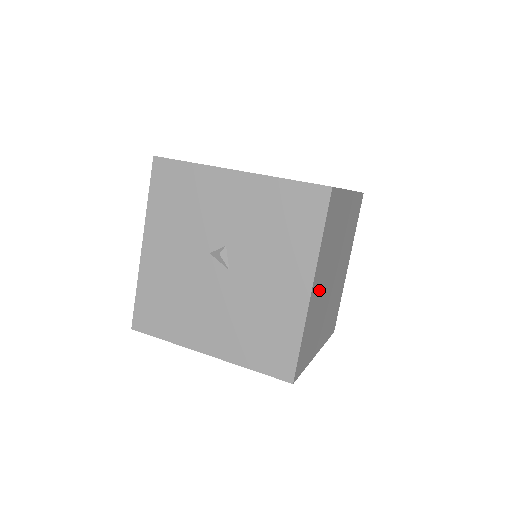
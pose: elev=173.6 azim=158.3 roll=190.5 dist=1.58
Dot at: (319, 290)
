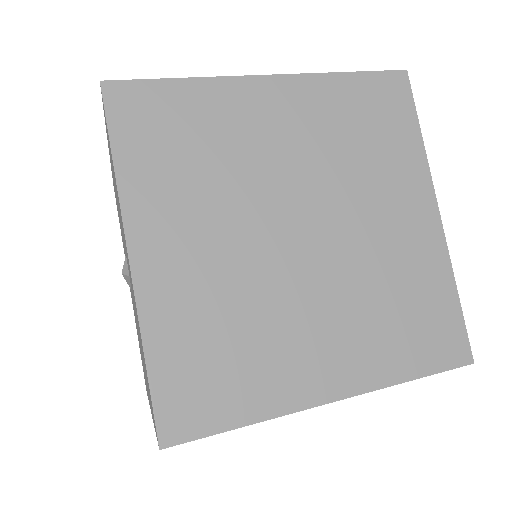
Dot at: occluded
